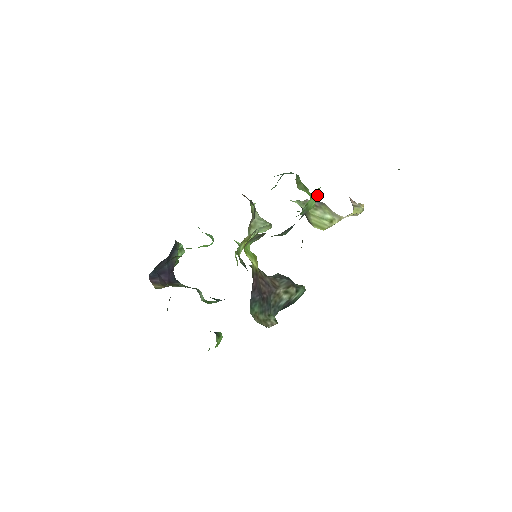
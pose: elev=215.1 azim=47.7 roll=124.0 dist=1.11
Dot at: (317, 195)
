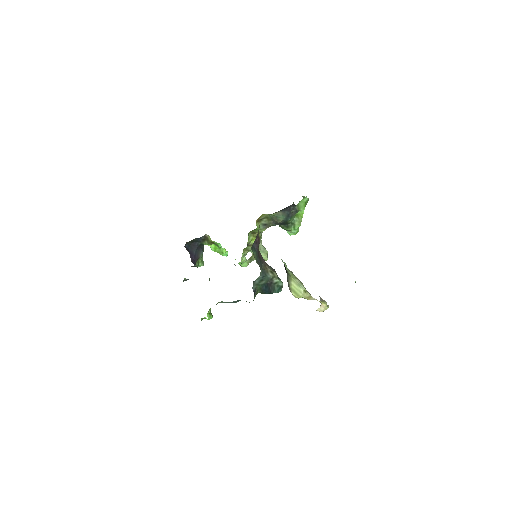
Dot at: (304, 206)
